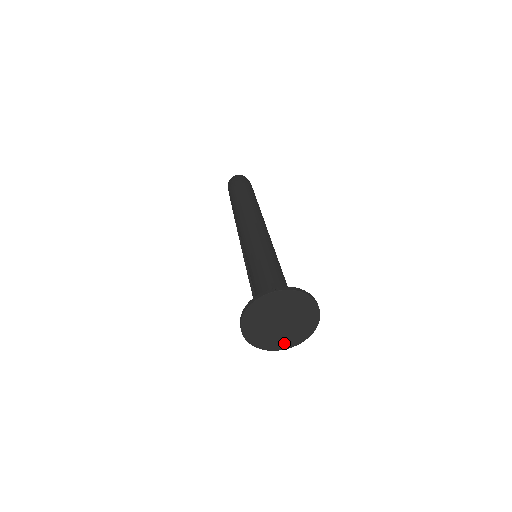
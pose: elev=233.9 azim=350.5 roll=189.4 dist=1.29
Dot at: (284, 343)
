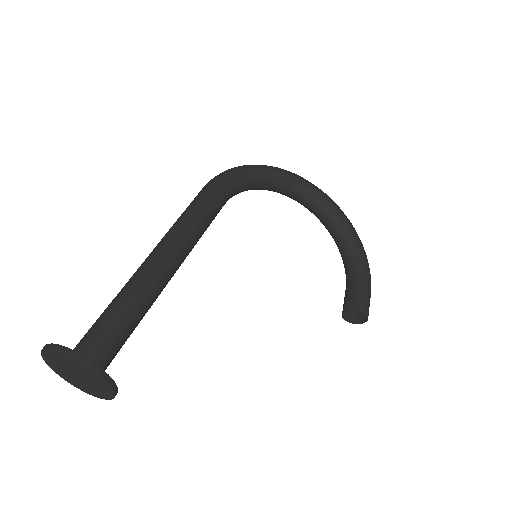
Dot at: (105, 393)
